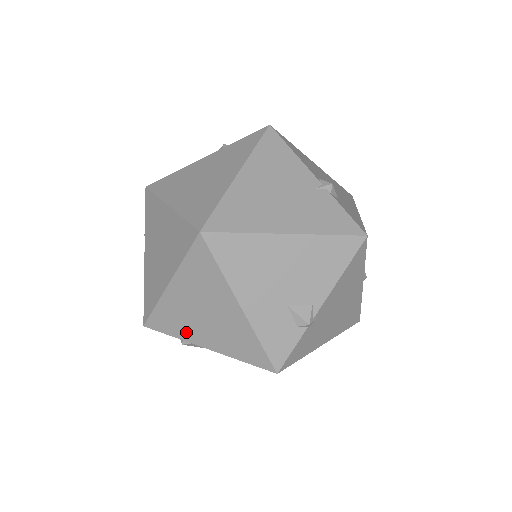
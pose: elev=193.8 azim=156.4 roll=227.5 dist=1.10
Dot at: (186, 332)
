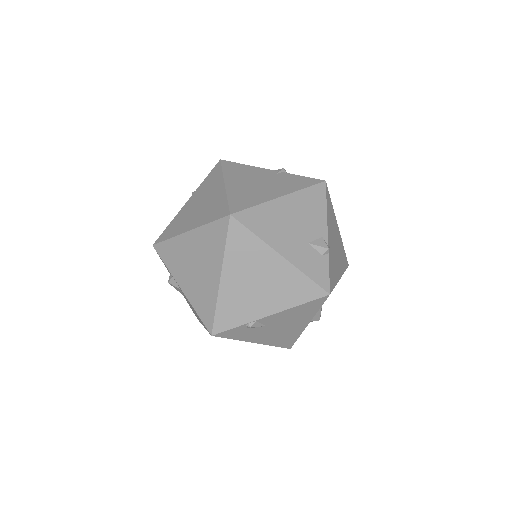
Dot at: (249, 312)
